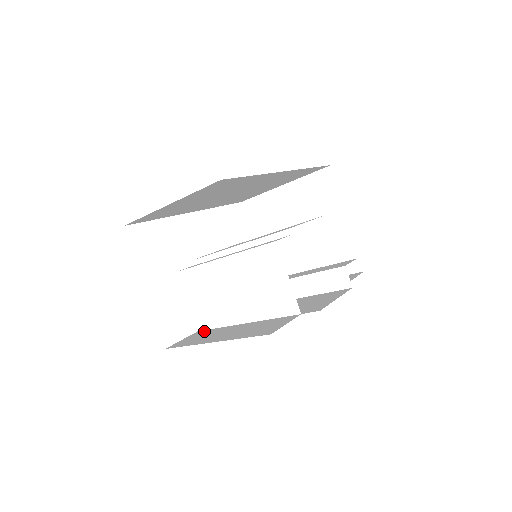
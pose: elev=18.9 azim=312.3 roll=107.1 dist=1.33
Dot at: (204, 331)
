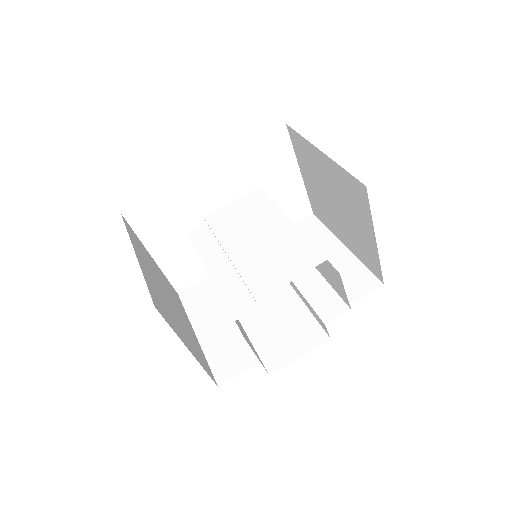
Dot at: (213, 284)
